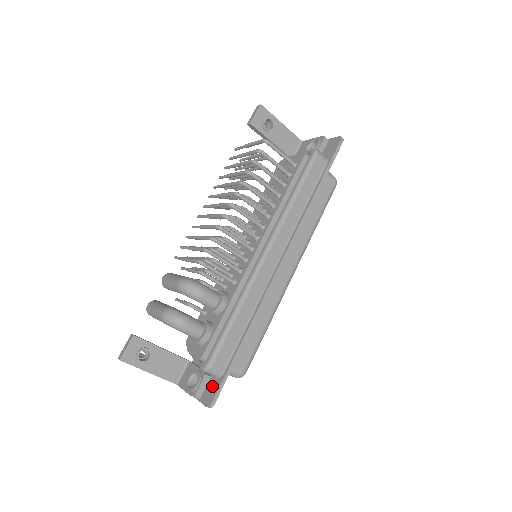
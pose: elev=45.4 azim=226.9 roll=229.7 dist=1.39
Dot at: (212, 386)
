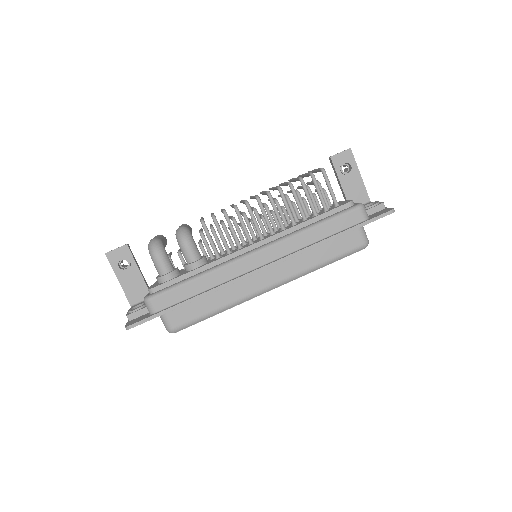
Dot at: (142, 317)
